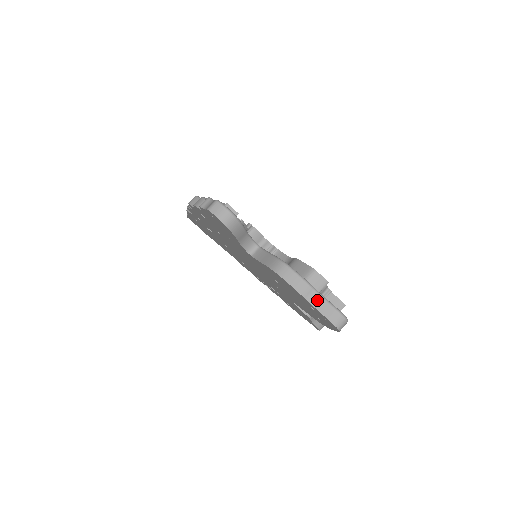
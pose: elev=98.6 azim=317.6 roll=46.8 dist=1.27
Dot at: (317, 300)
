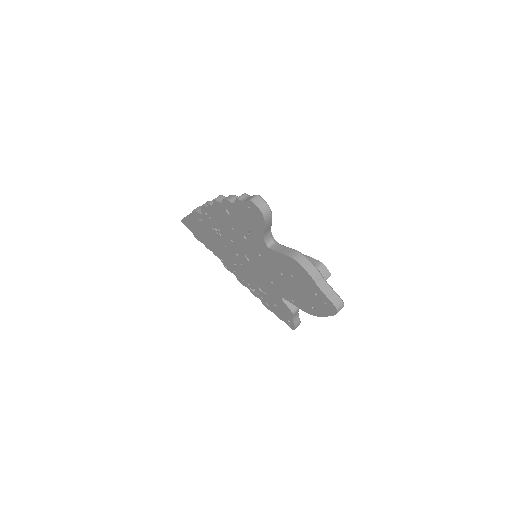
Dot at: (324, 286)
